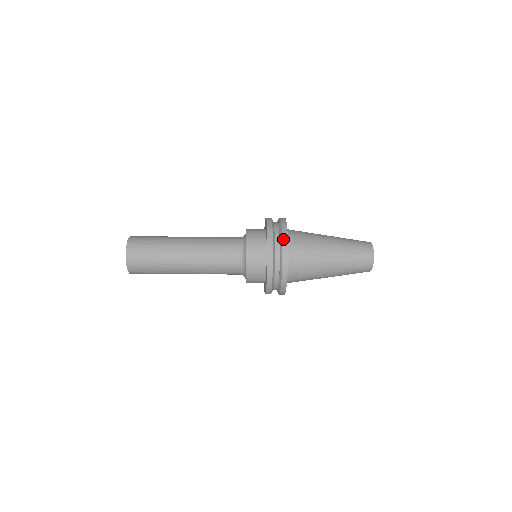
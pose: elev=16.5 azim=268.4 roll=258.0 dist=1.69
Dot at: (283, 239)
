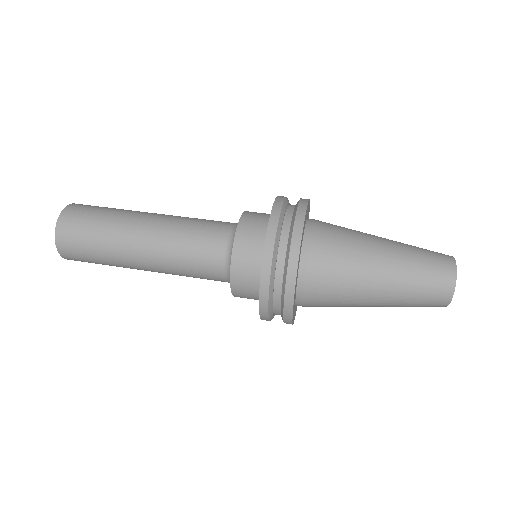
Dot at: (285, 322)
